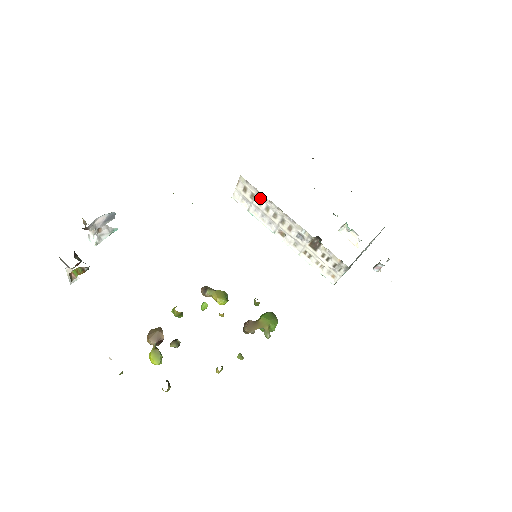
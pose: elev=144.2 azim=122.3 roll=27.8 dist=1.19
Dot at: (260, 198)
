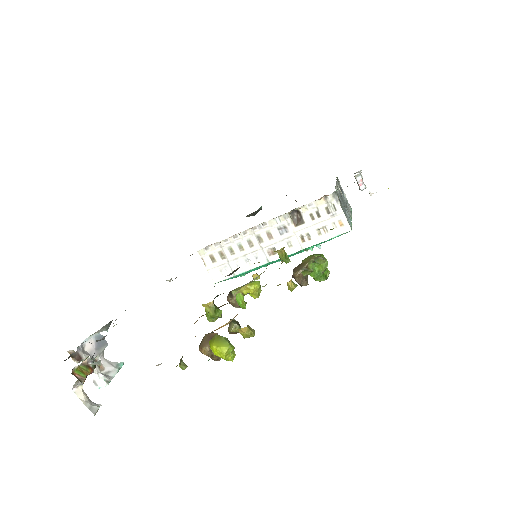
Dot at: (227, 247)
